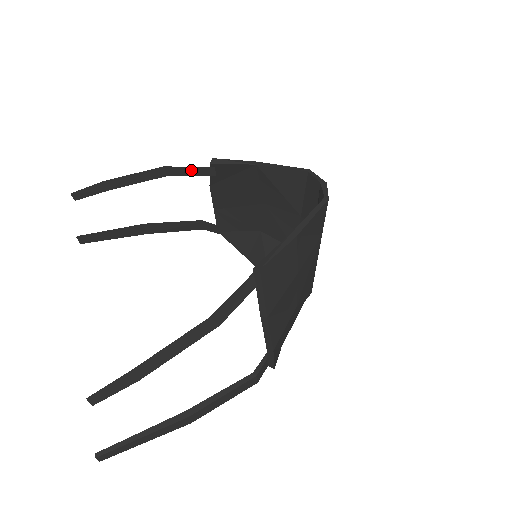
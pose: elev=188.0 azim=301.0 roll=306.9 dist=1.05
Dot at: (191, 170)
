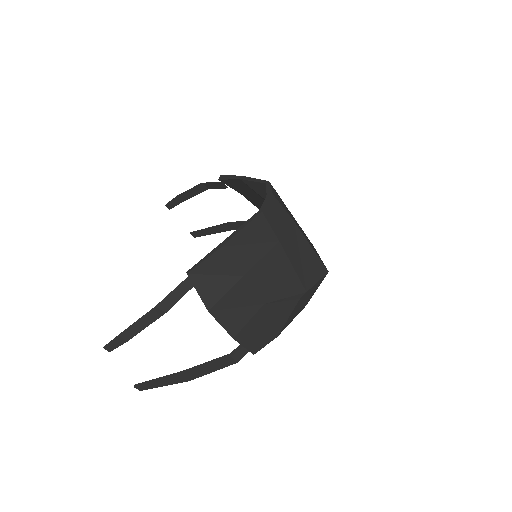
Dot at: (215, 185)
